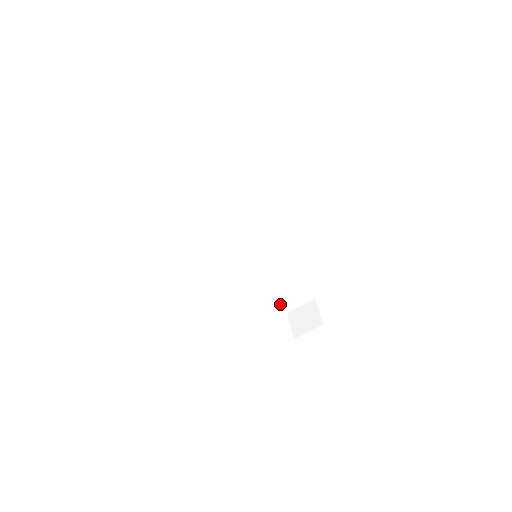
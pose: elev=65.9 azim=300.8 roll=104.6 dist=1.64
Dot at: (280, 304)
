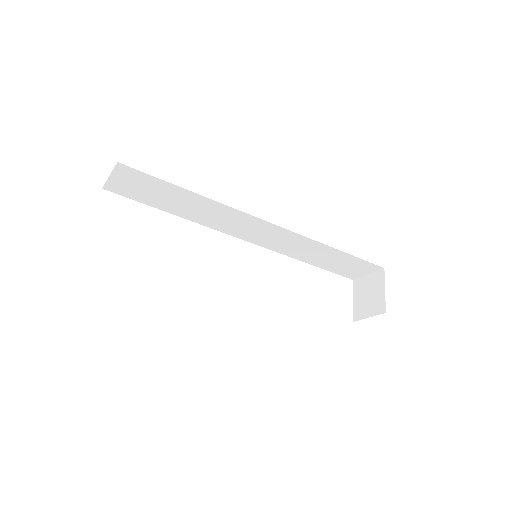
Dot at: (338, 274)
